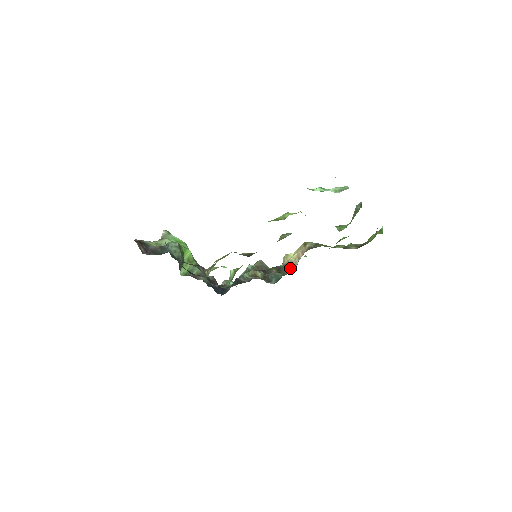
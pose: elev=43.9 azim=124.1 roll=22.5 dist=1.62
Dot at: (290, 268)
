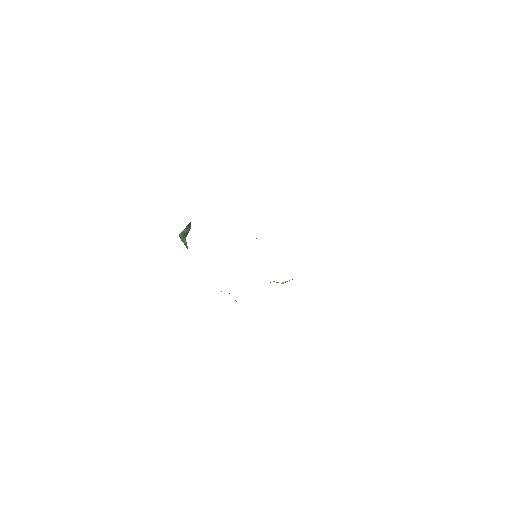
Dot at: occluded
